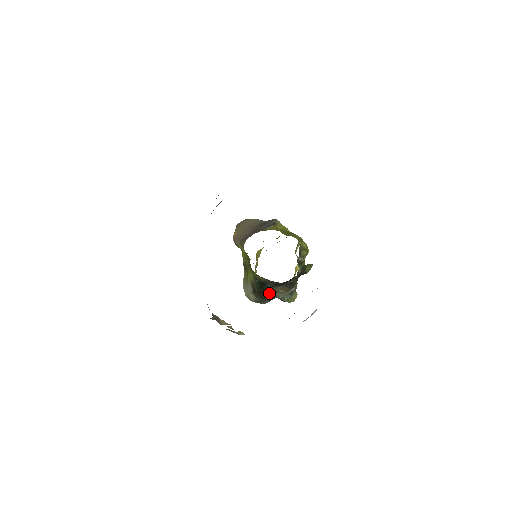
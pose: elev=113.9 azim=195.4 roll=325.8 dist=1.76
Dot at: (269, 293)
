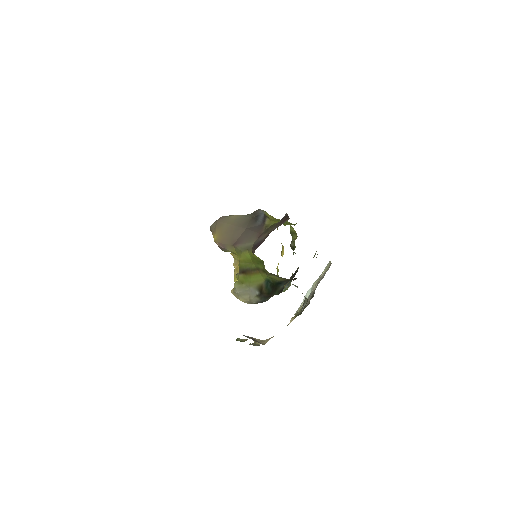
Dot at: (280, 291)
